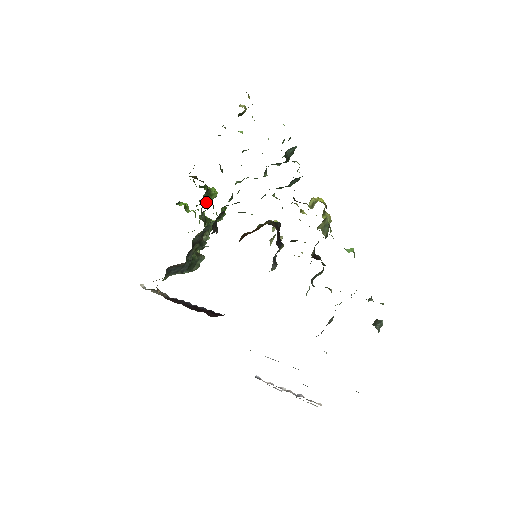
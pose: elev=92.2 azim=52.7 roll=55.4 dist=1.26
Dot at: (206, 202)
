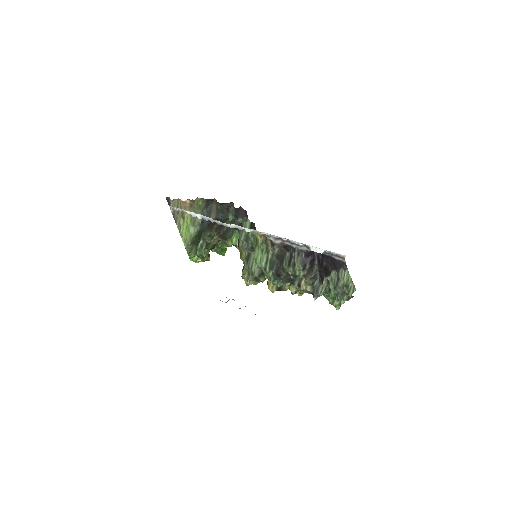
Dot at: occluded
